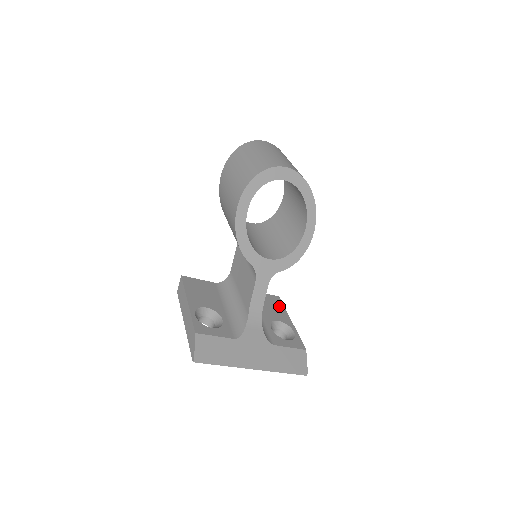
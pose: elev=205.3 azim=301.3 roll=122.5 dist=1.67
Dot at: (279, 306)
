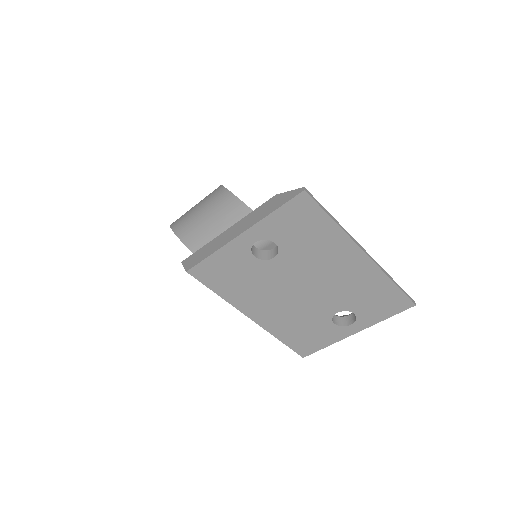
Dot at: occluded
